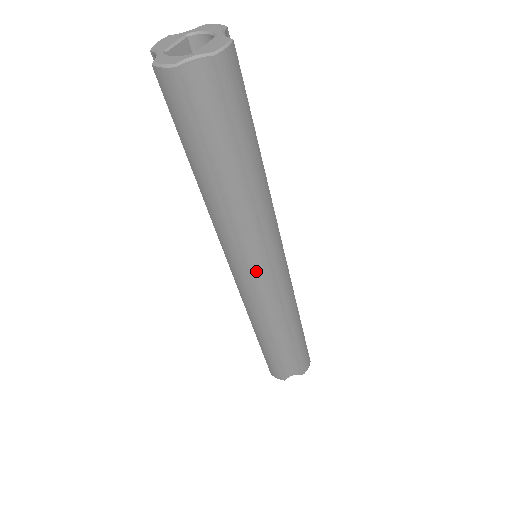
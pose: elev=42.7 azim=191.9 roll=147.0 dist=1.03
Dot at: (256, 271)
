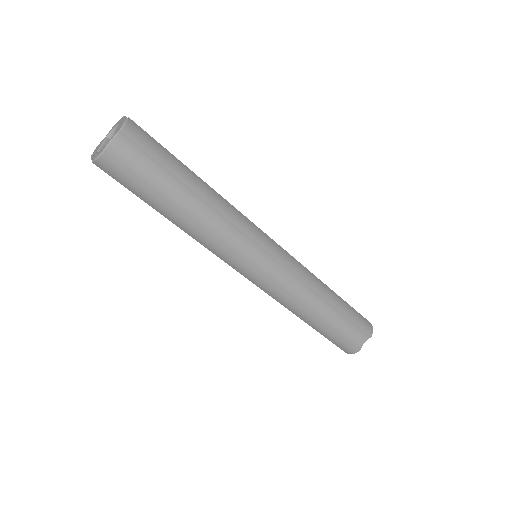
Dot at: (259, 263)
